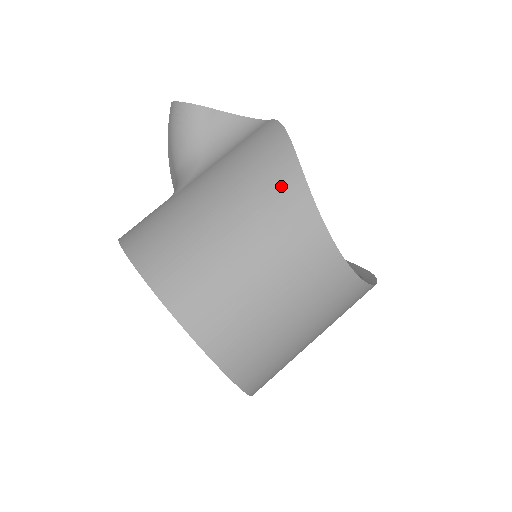
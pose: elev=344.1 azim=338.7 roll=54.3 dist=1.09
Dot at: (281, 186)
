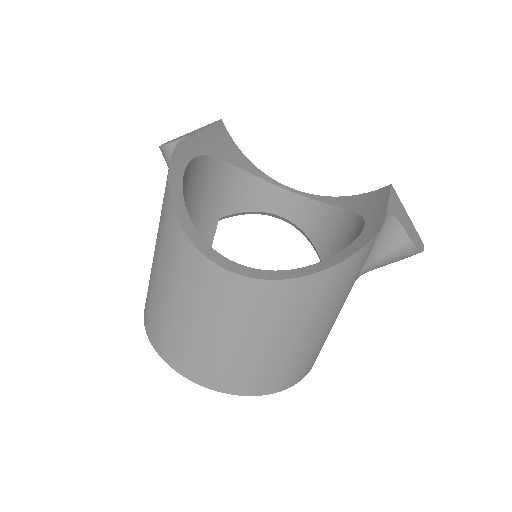
Dot at: (167, 226)
